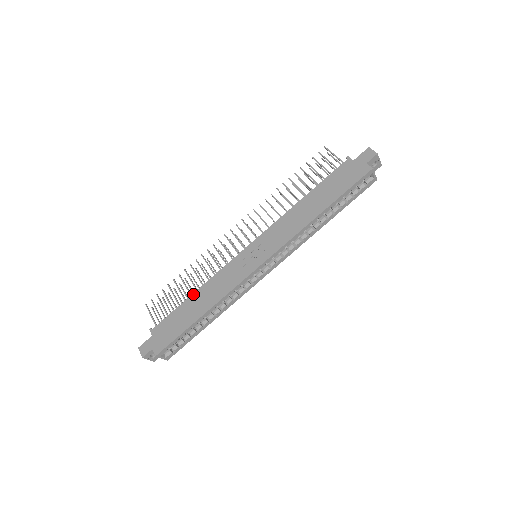
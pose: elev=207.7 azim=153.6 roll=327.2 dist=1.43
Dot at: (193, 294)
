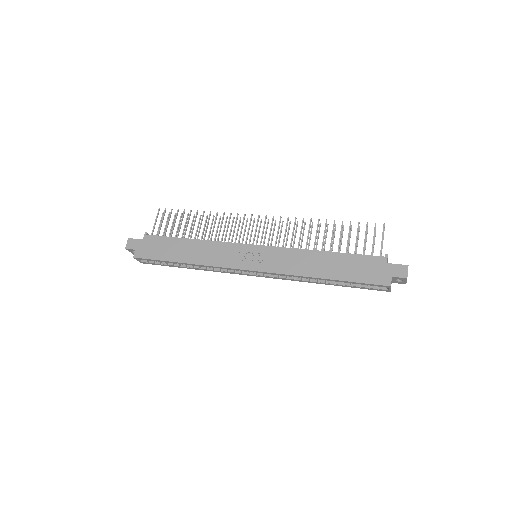
Dot at: (191, 239)
